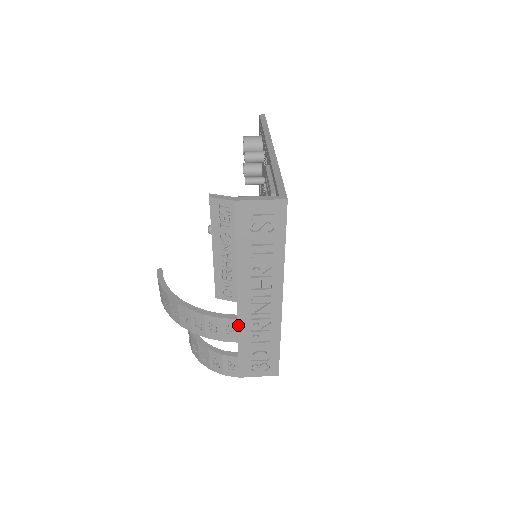
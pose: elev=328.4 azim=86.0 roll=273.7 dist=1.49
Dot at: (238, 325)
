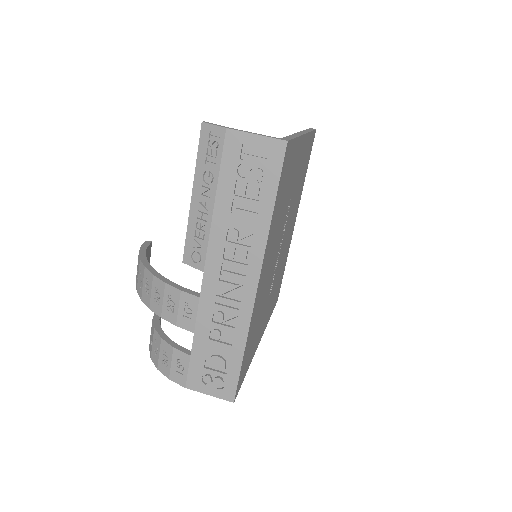
Dot at: (199, 306)
